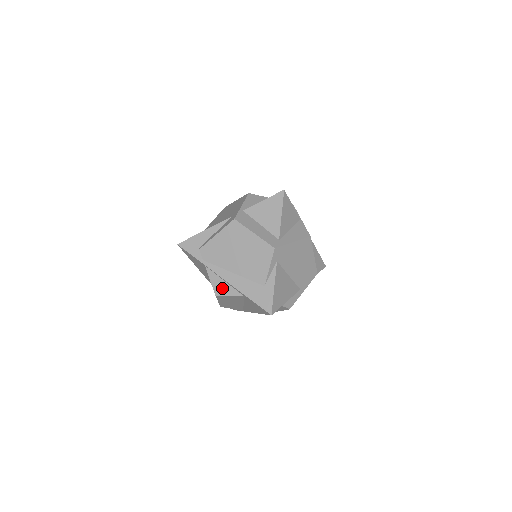
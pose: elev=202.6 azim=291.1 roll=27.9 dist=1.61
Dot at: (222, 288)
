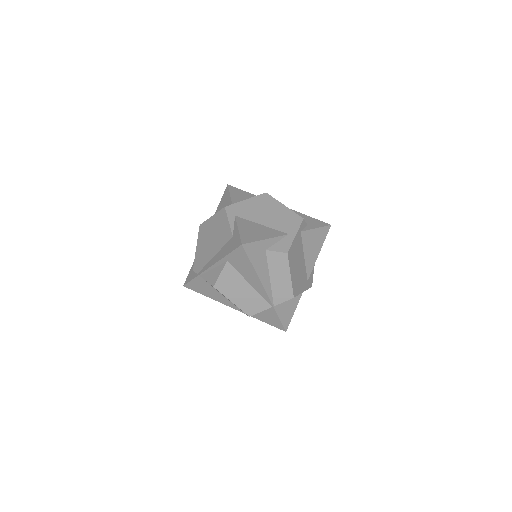
Dot at: (214, 276)
